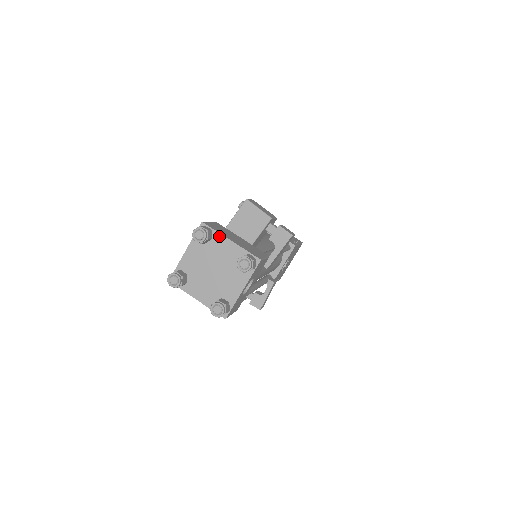
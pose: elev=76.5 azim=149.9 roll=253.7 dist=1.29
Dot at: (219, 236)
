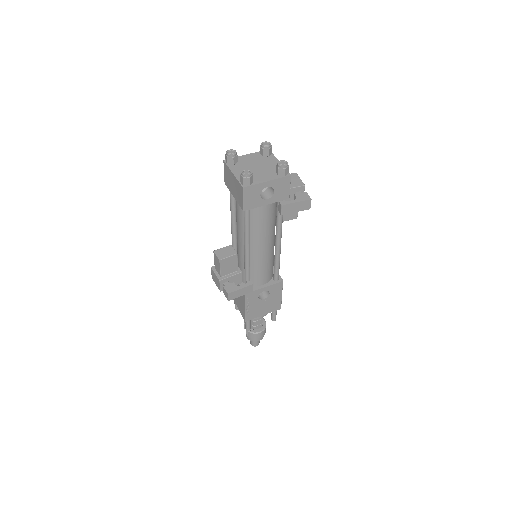
Dot at: (274, 157)
